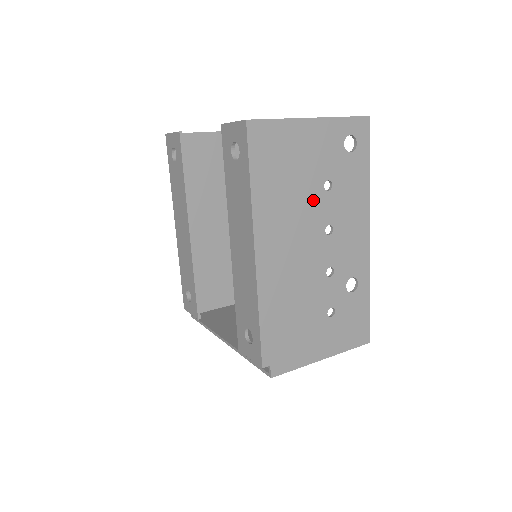
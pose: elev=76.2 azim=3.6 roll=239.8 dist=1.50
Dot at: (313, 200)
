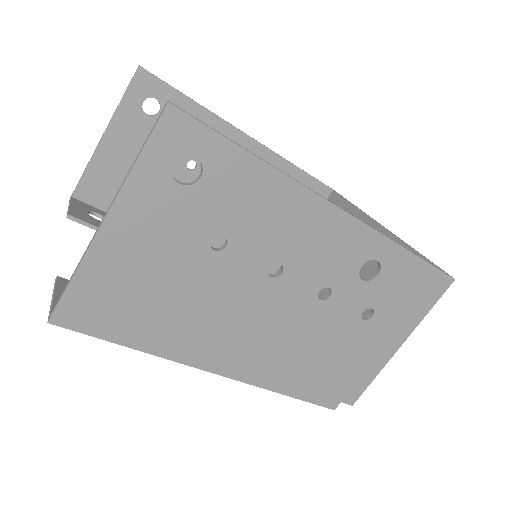
Dot at: (219, 276)
